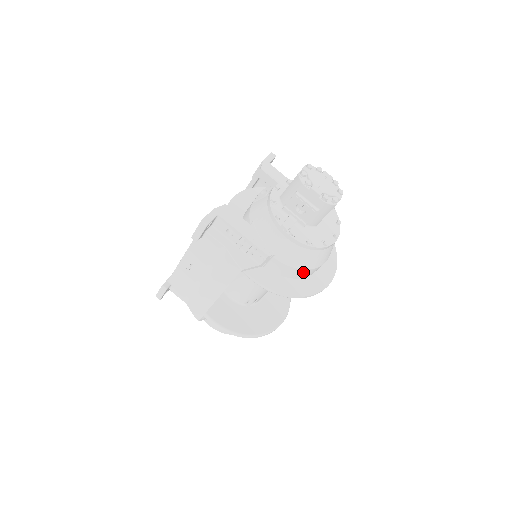
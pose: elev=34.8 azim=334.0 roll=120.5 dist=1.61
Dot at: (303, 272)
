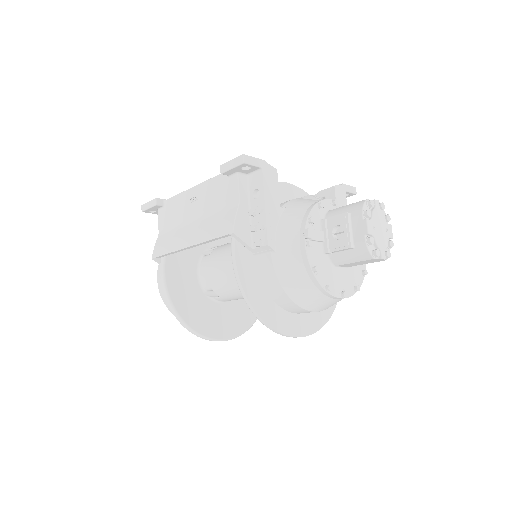
Dot at: (283, 296)
